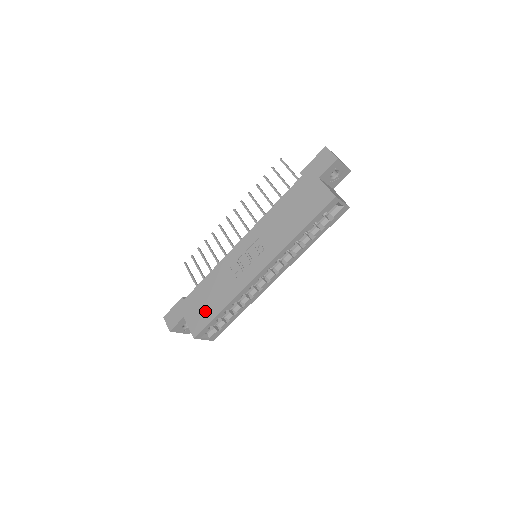
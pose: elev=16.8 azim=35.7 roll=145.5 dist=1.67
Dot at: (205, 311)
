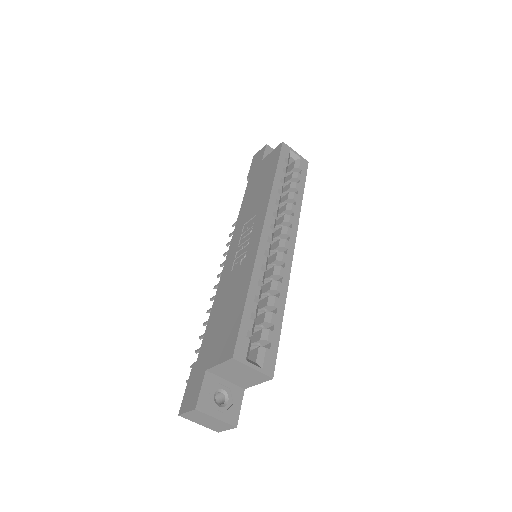
Dot at: (228, 324)
